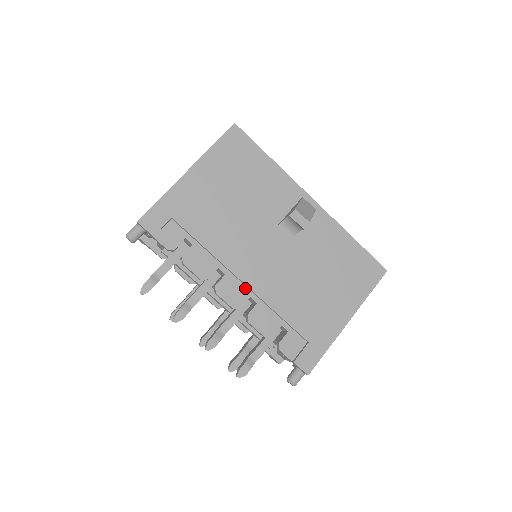
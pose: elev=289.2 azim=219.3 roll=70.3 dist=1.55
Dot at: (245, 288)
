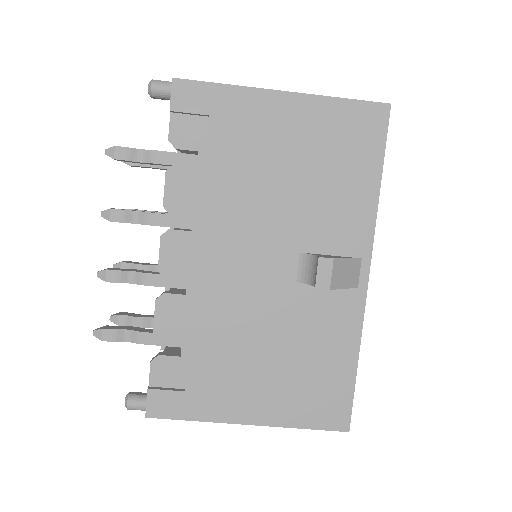
Dot at: (193, 267)
